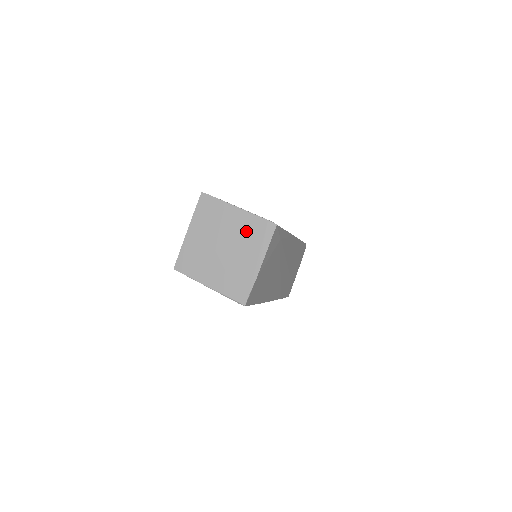
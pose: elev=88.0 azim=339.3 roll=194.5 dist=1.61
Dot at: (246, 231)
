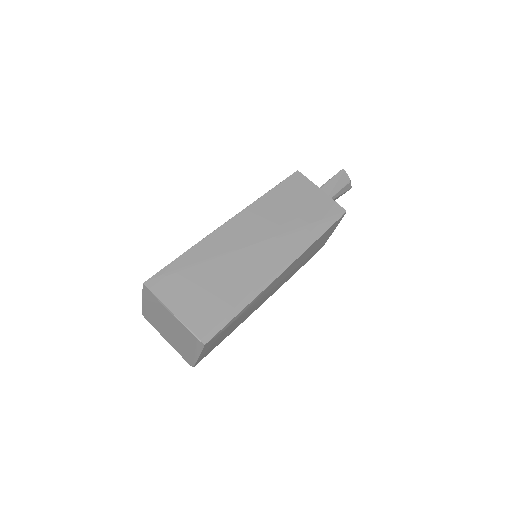
Dot at: (182, 332)
